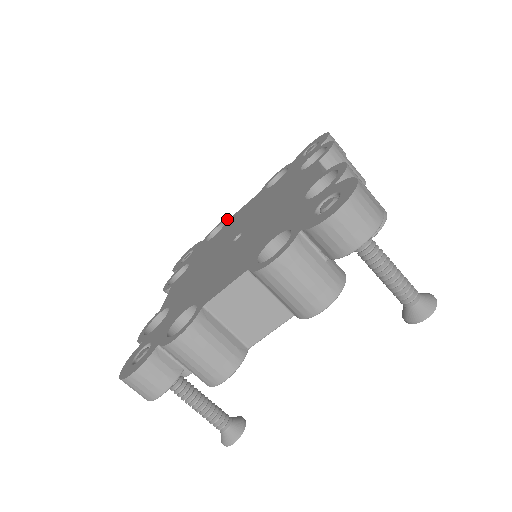
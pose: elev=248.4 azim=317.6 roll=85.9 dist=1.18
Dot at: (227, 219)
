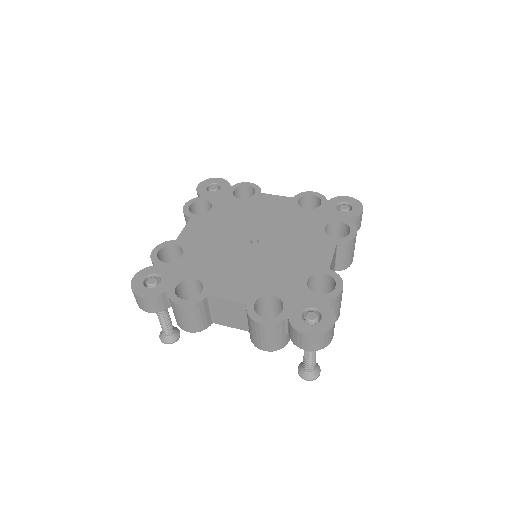
Dot at: (258, 190)
